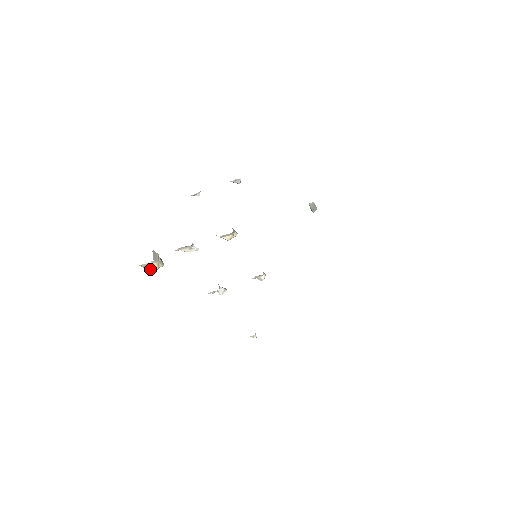
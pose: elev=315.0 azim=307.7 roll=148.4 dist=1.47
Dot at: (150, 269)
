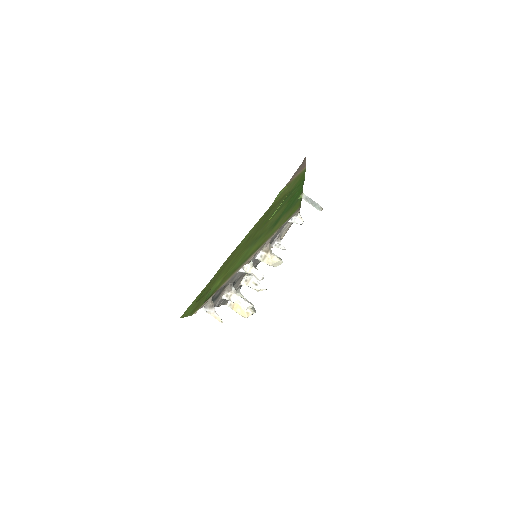
Dot at: (240, 313)
